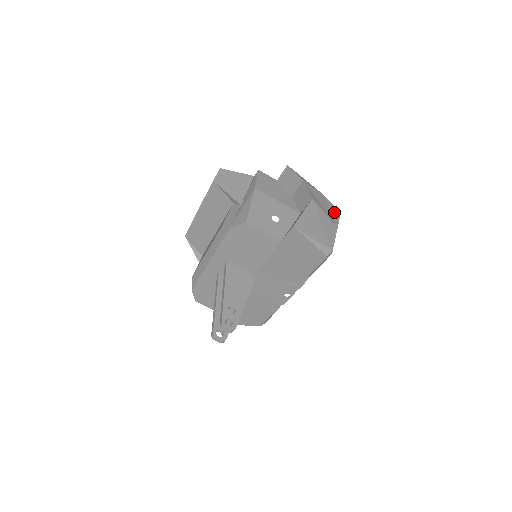
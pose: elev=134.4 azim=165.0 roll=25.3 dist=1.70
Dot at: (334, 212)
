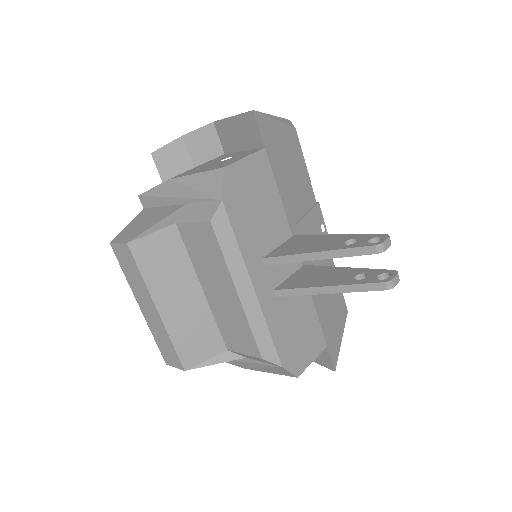
Dot at: occluded
